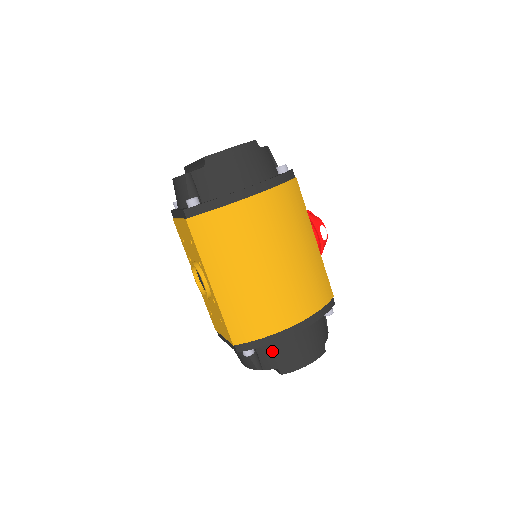
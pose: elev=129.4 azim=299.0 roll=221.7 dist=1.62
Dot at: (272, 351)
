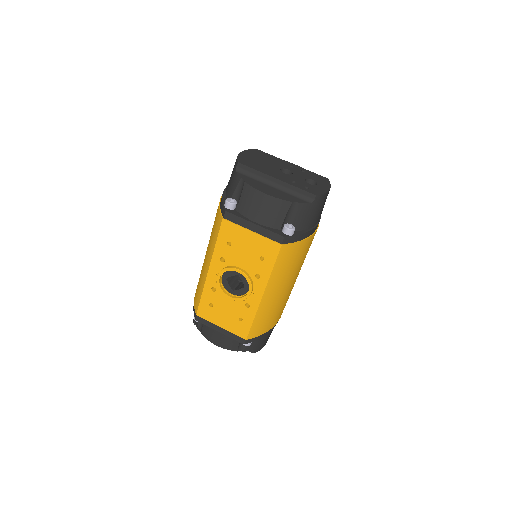
Dot at: (261, 339)
